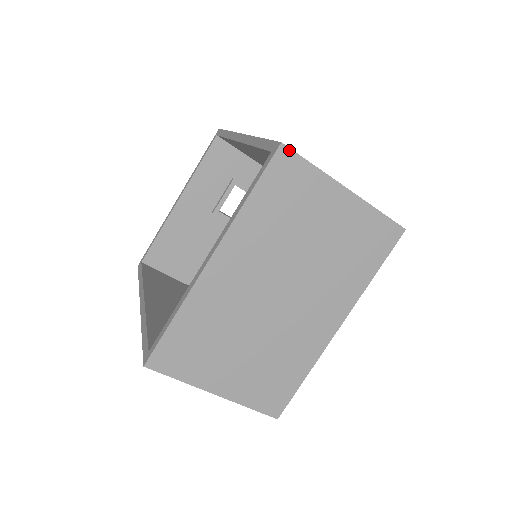
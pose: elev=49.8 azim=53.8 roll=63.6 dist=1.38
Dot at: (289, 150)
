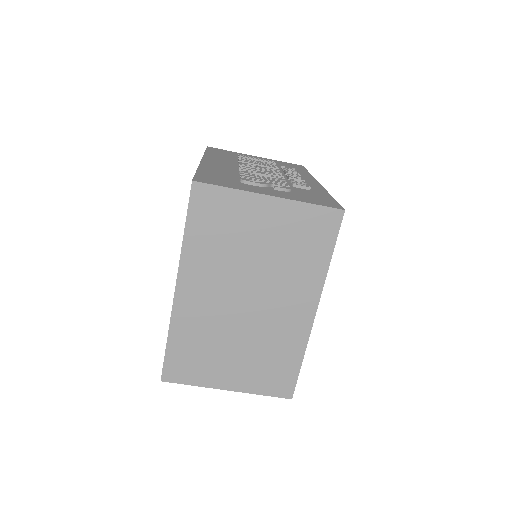
Dot at: (201, 184)
